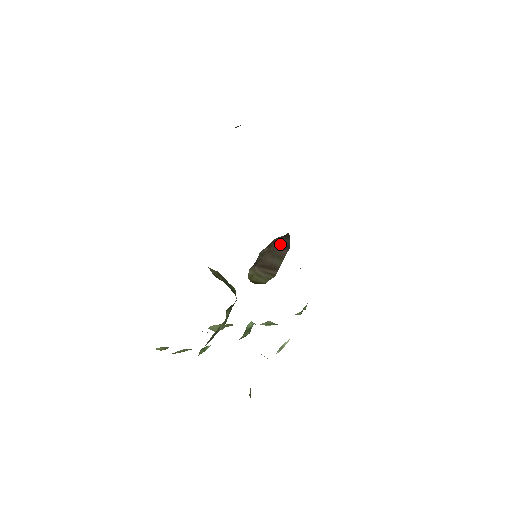
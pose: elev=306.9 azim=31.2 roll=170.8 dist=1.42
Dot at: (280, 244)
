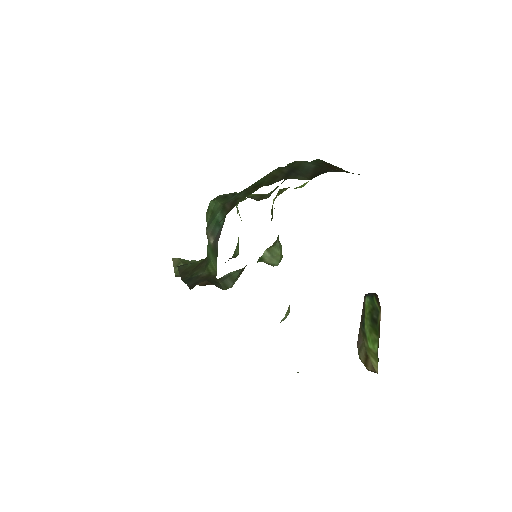
Dot at: occluded
